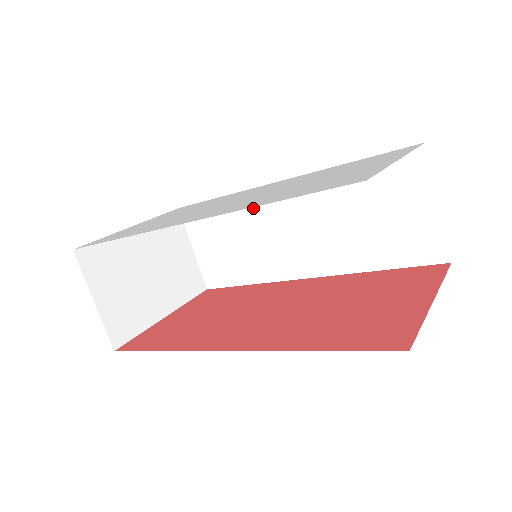
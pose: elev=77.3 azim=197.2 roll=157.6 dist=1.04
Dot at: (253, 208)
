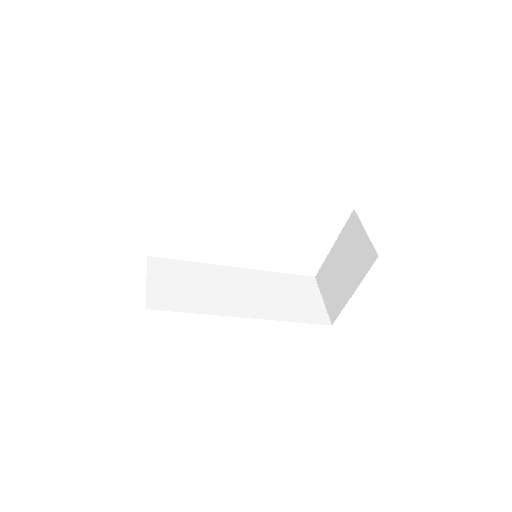
Dot at: (214, 273)
